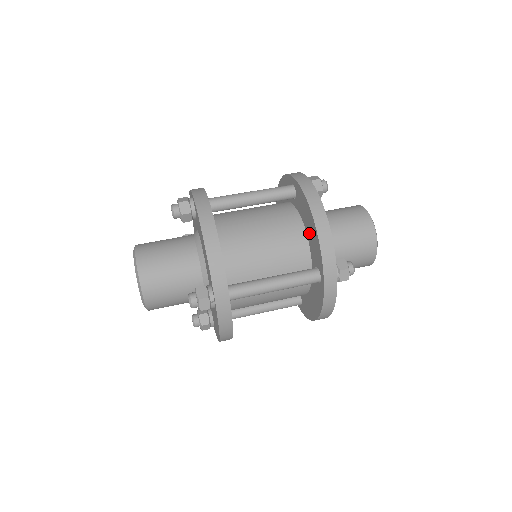
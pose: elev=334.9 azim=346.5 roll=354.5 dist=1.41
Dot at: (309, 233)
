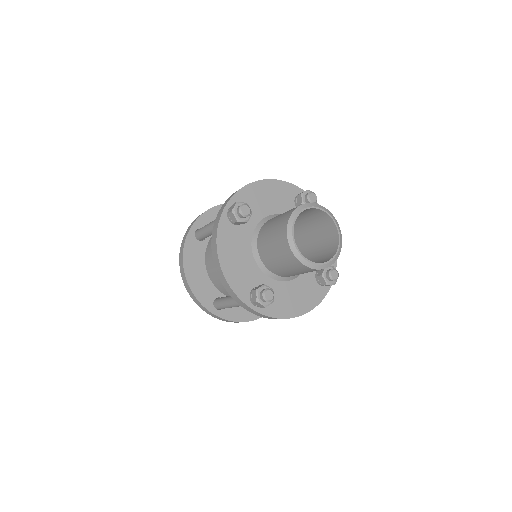
Dot at: occluded
